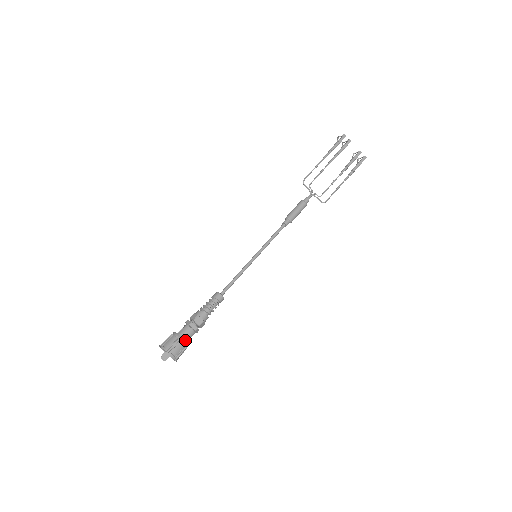
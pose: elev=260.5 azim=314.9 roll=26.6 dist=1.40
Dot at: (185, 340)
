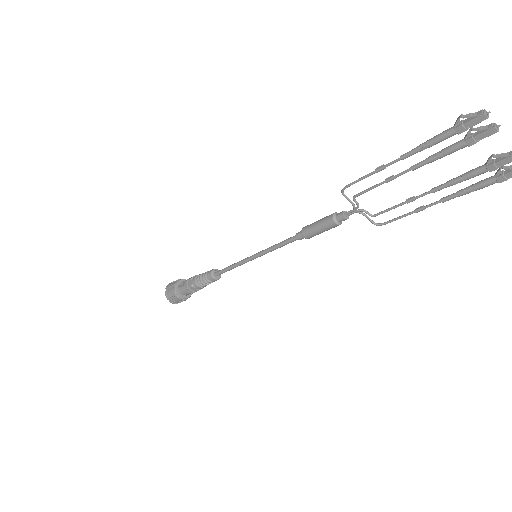
Dot at: (183, 298)
